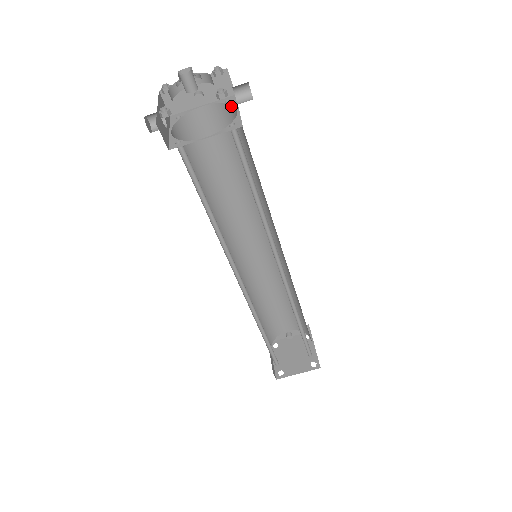
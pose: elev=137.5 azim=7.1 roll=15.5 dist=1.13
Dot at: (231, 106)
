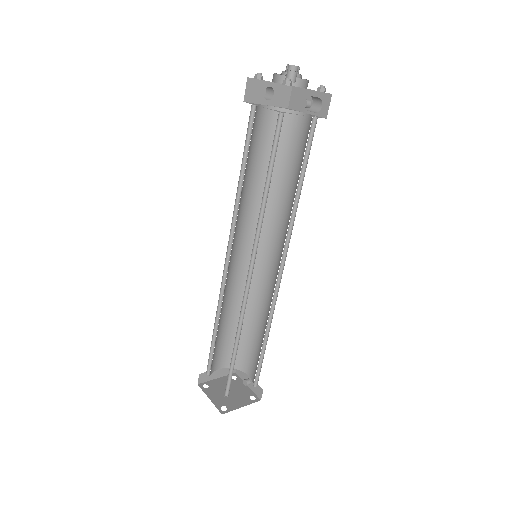
Dot at: occluded
